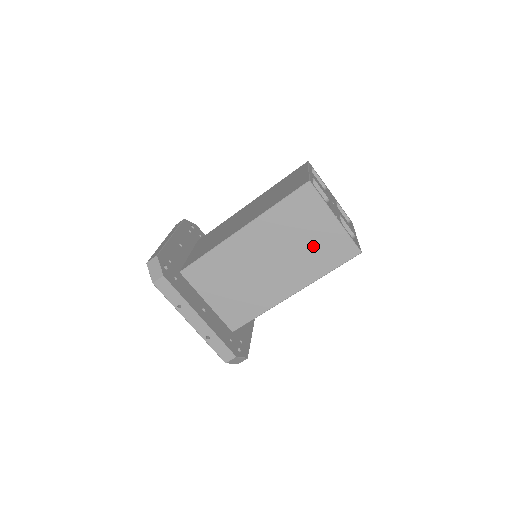
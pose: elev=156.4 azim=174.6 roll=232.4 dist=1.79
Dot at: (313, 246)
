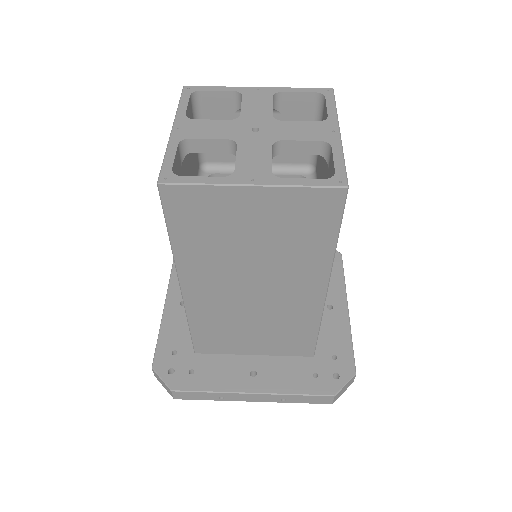
Dot at: (274, 237)
